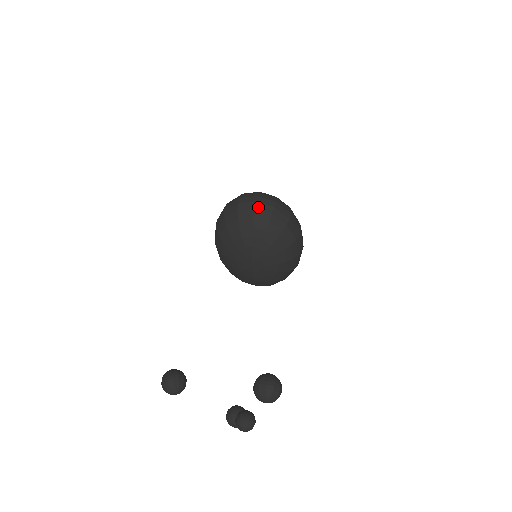
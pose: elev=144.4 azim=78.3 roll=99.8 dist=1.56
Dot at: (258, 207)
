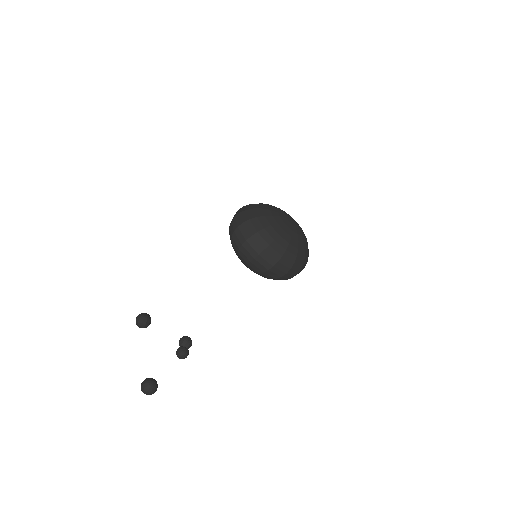
Dot at: (242, 250)
